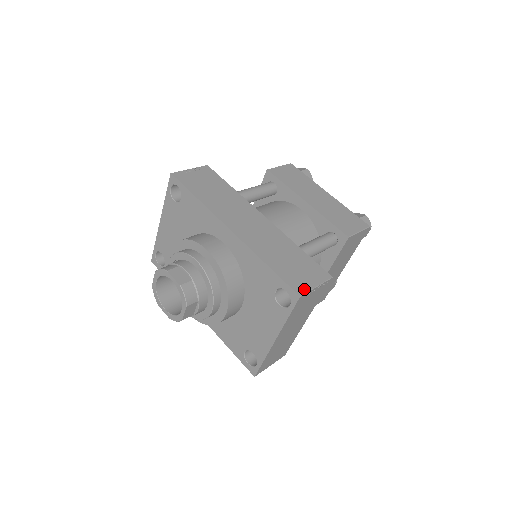
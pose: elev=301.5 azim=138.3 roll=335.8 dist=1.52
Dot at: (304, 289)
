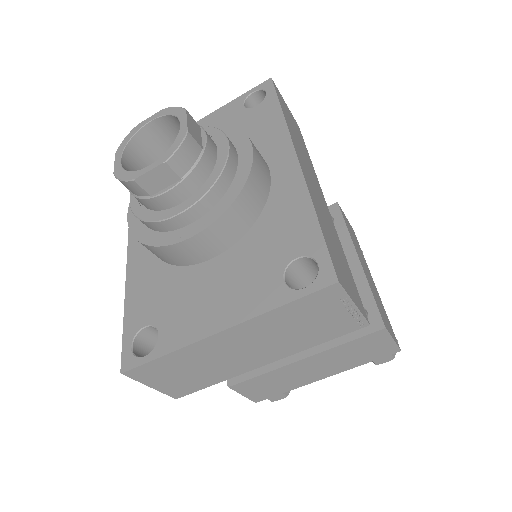
Dot at: (344, 285)
